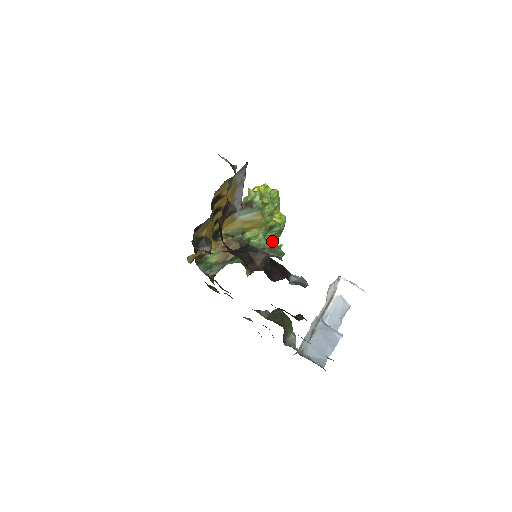
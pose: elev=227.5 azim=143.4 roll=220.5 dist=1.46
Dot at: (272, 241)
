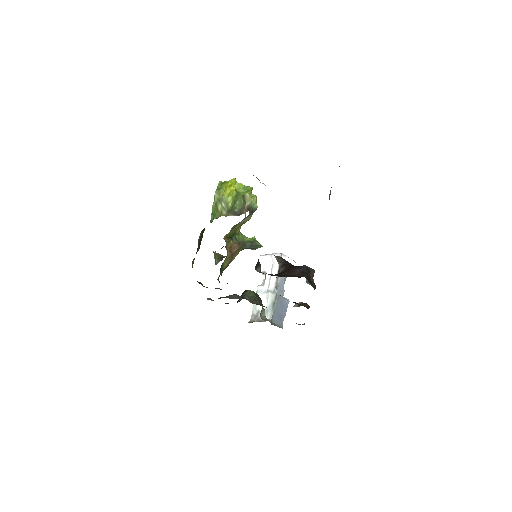
Dot at: occluded
